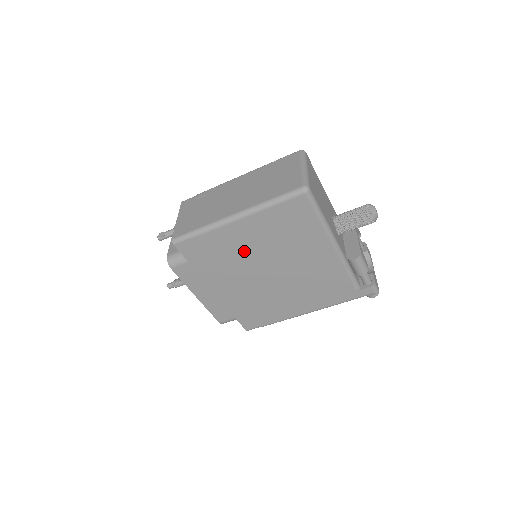
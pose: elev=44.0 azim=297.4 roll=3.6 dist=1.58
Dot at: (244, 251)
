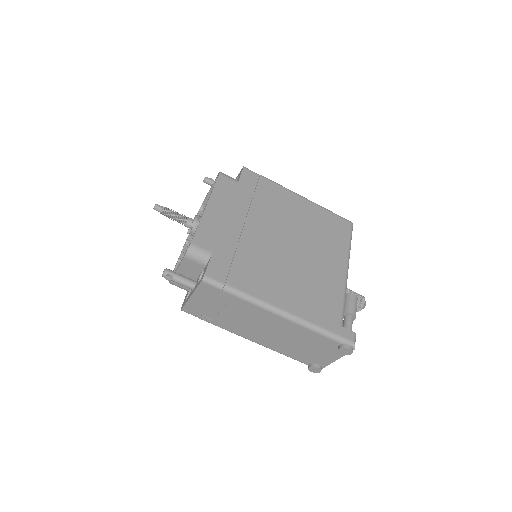
Dot at: (285, 214)
